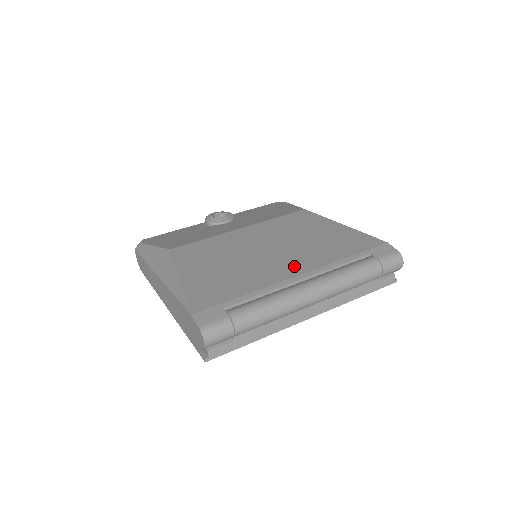
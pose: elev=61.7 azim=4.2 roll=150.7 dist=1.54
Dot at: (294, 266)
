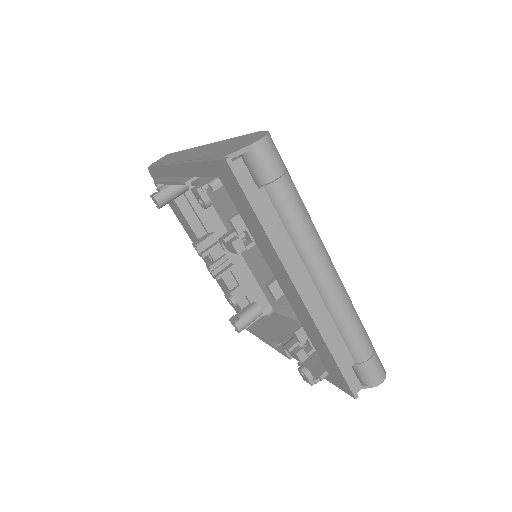
Dot at: occluded
